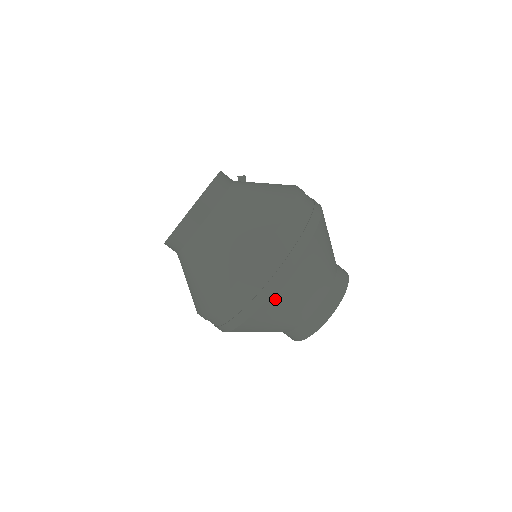
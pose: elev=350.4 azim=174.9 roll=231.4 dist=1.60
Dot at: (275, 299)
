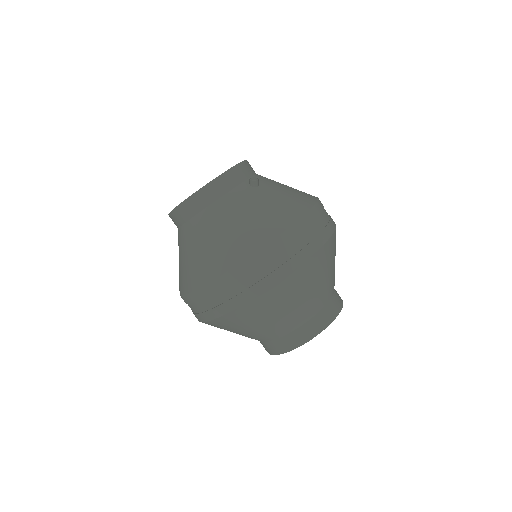
Dot at: (216, 324)
